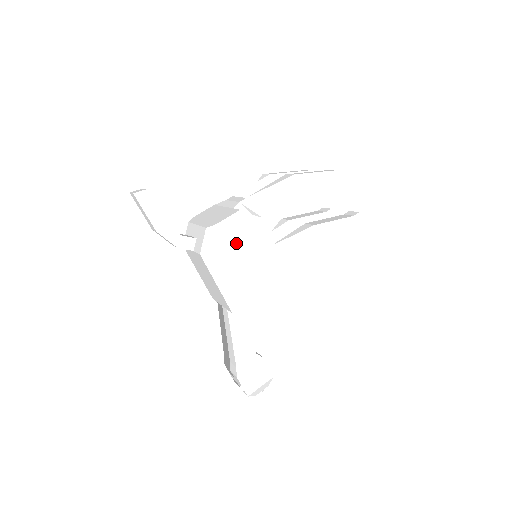
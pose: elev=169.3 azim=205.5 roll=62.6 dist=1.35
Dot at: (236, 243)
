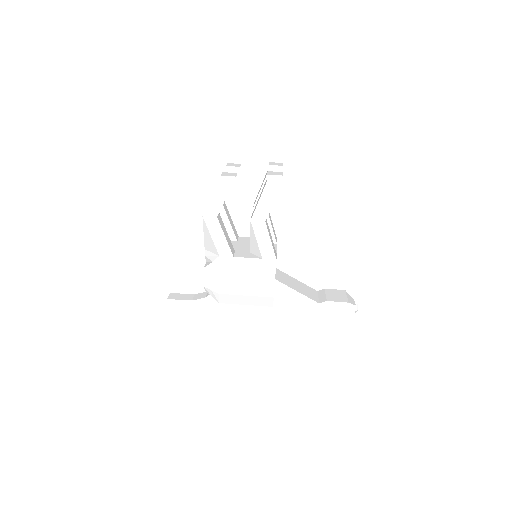
Dot at: (225, 282)
